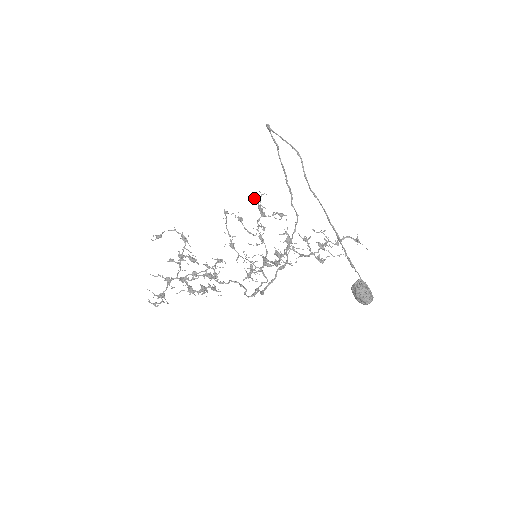
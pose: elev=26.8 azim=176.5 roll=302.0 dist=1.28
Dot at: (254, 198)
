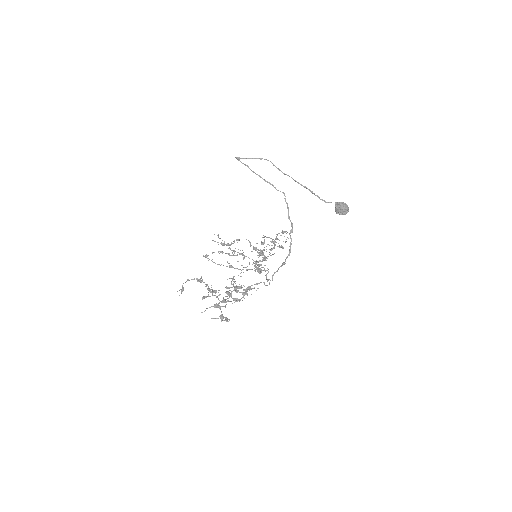
Dot at: occluded
